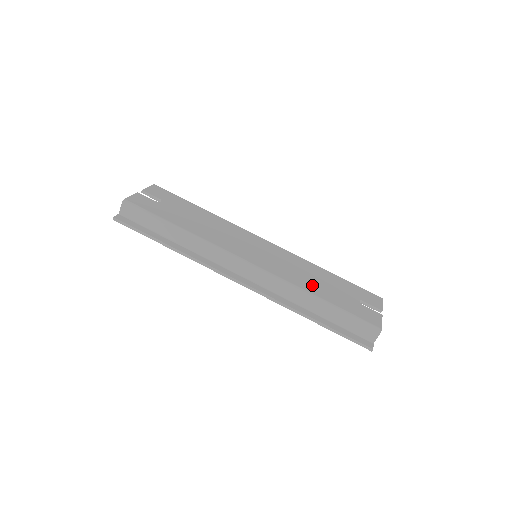
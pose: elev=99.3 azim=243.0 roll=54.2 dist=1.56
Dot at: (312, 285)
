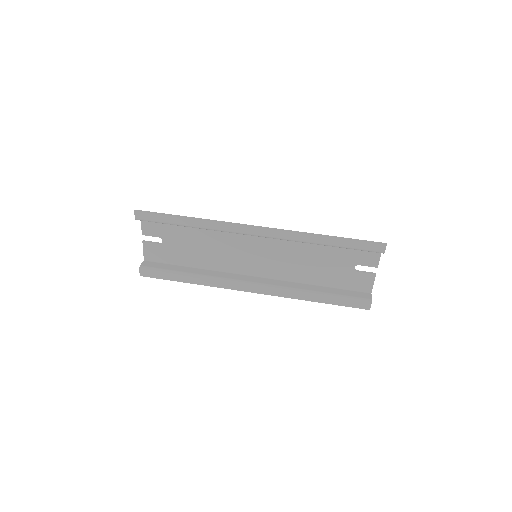
Dot at: (312, 249)
